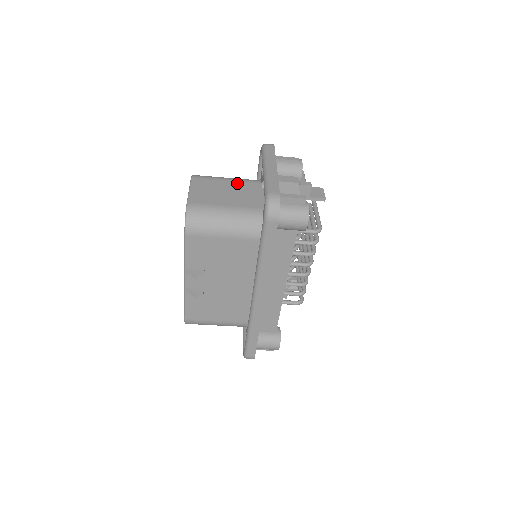
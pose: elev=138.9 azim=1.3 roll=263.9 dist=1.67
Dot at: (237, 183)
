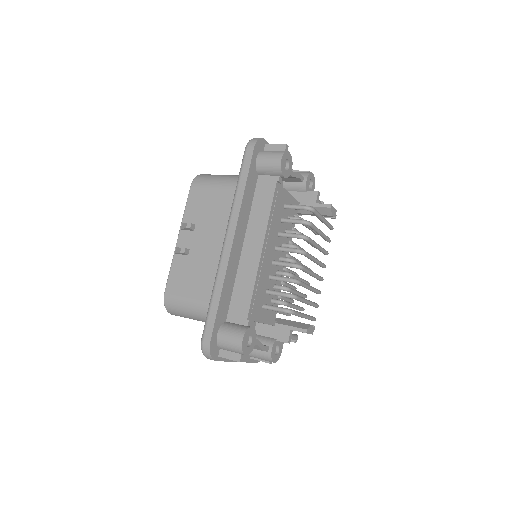
Dot at: occluded
